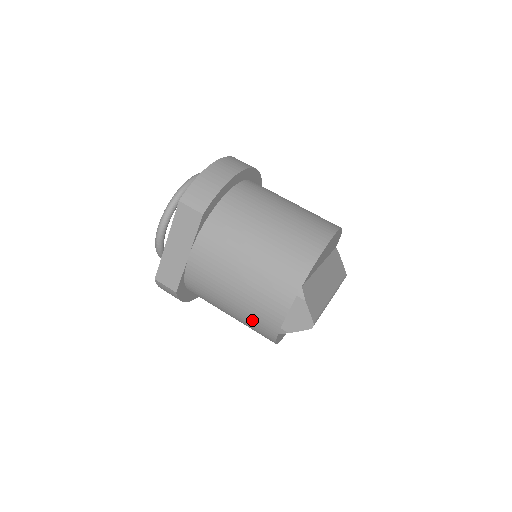
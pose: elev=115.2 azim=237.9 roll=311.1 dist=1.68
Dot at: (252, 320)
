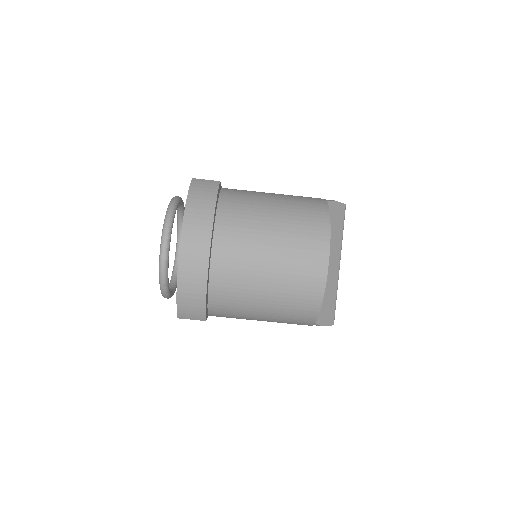
Dot at: occluded
